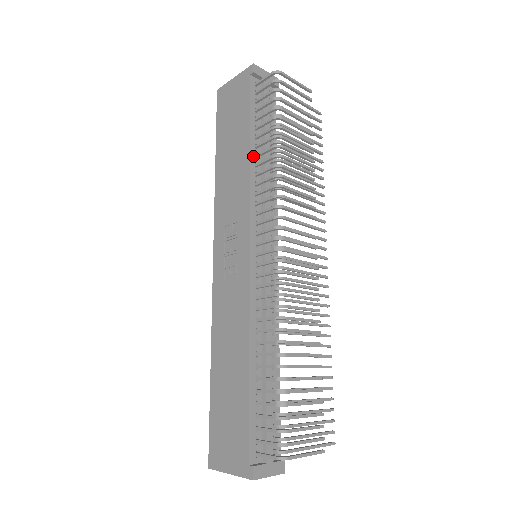
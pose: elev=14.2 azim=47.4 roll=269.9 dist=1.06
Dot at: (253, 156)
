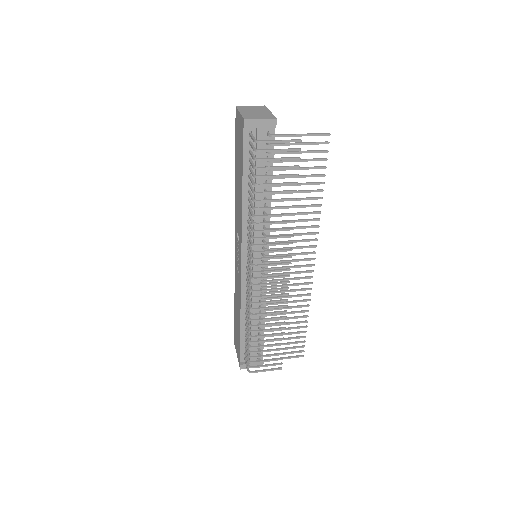
Dot at: (246, 200)
